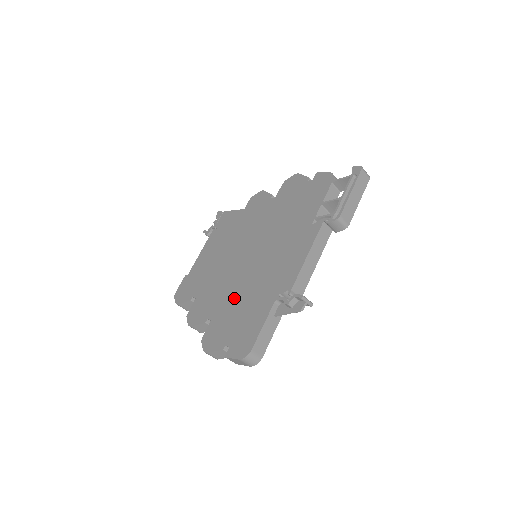
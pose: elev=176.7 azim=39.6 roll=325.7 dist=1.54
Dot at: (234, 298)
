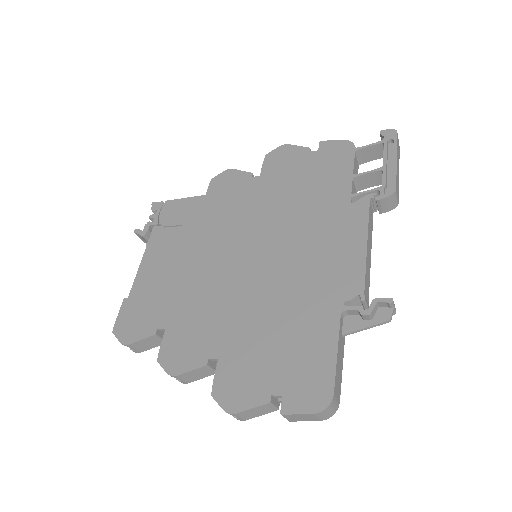
Dot at: (252, 319)
